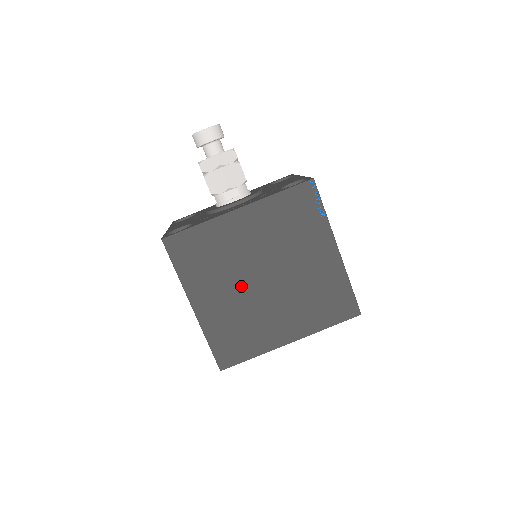
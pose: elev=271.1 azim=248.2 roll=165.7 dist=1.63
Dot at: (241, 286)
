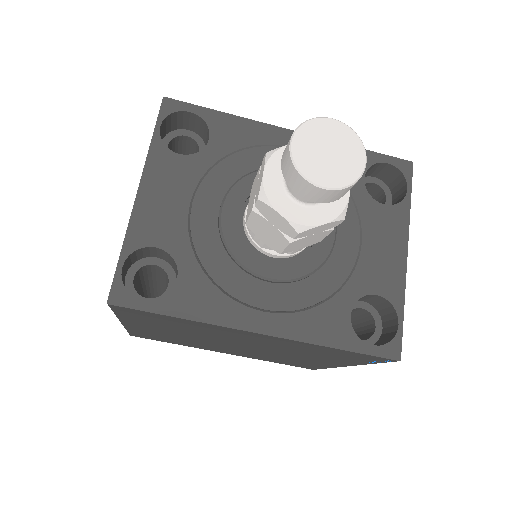
Dot at: (202, 338)
